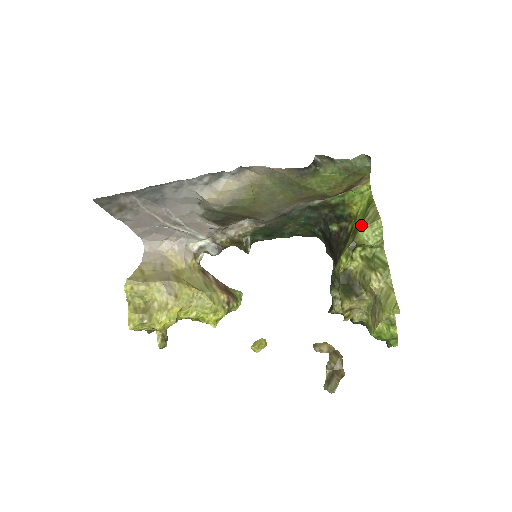
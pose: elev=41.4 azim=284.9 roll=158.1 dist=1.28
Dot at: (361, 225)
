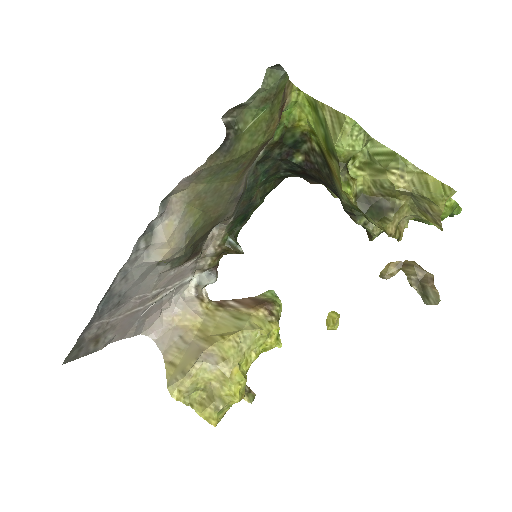
Dot at: (332, 140)
